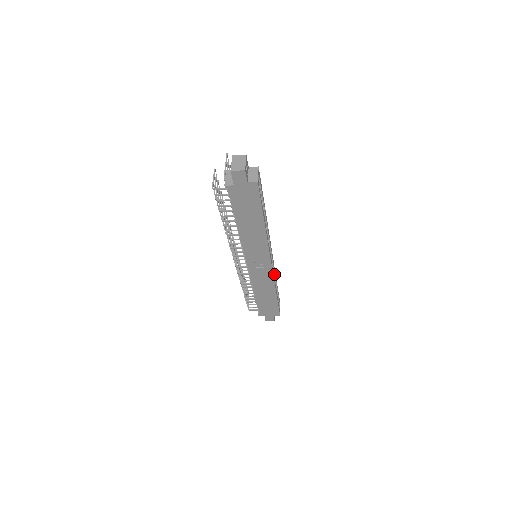
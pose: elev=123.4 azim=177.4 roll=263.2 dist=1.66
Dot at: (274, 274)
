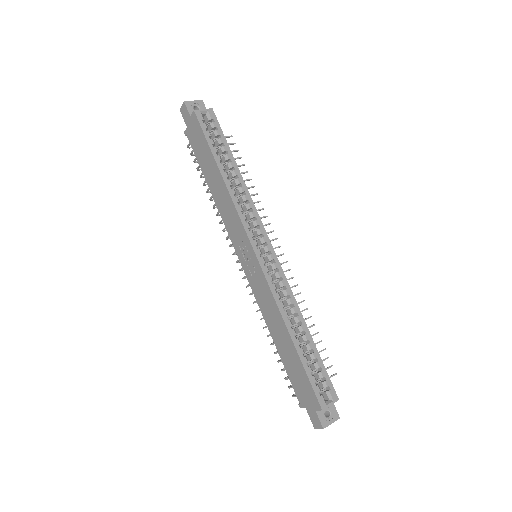
Dot at: (289, 298)
